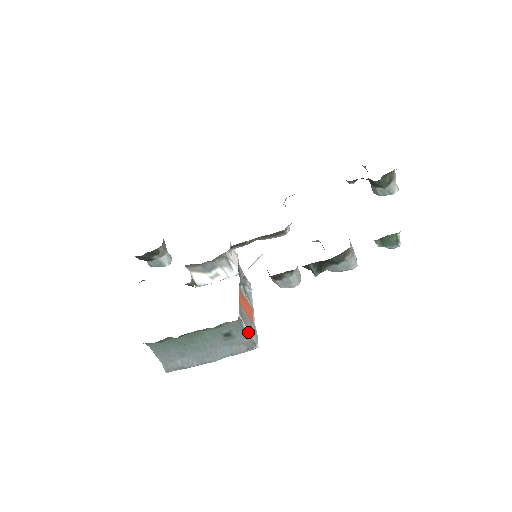
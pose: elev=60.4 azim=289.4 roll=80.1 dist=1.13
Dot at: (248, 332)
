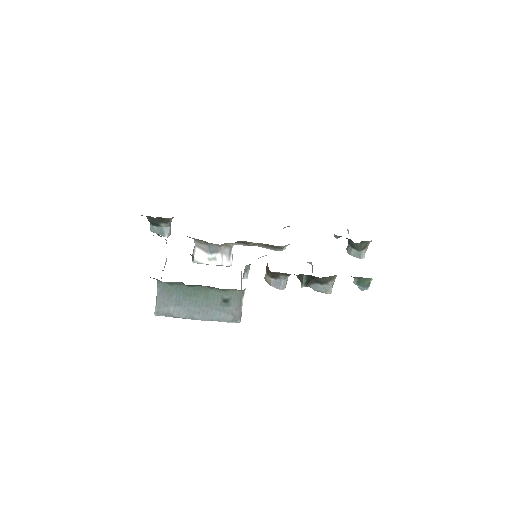
Dot at: (242, 305)
